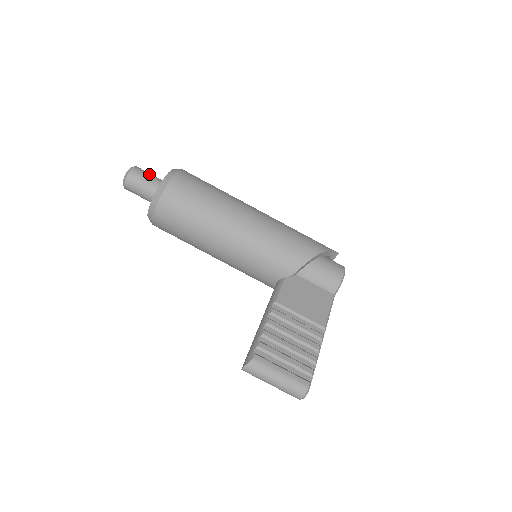
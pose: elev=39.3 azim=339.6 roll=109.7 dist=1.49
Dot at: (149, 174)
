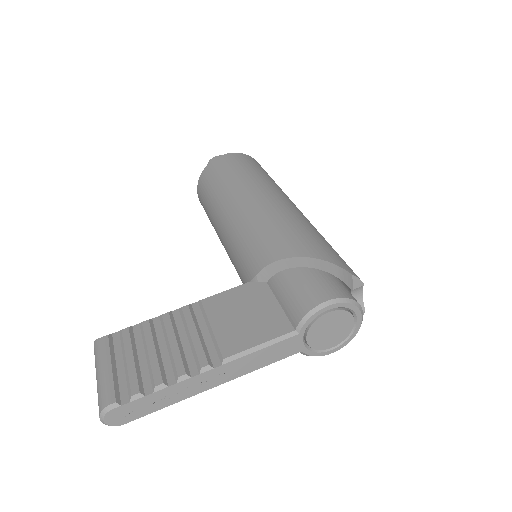
Dot at: occluded
